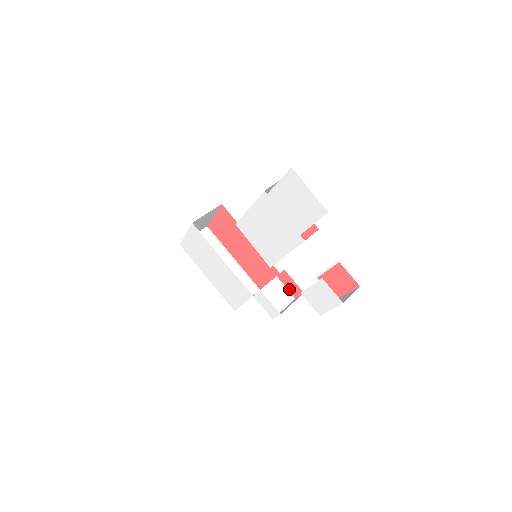
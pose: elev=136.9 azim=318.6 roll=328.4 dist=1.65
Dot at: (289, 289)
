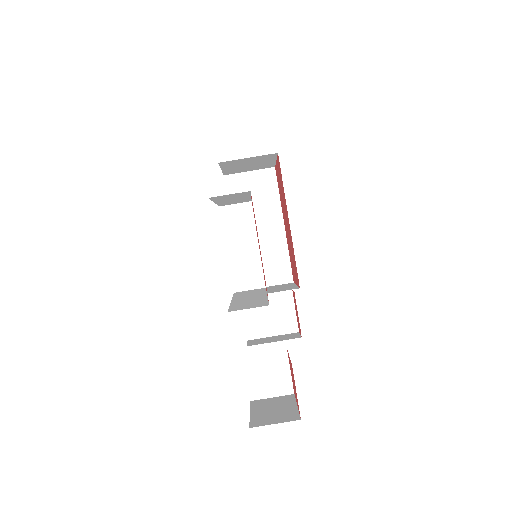
Dot at: occluded
